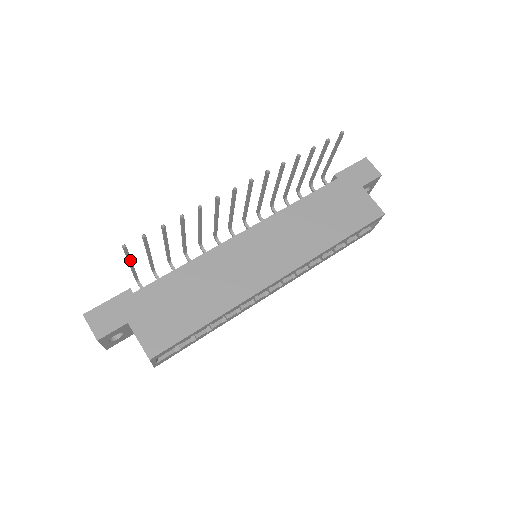
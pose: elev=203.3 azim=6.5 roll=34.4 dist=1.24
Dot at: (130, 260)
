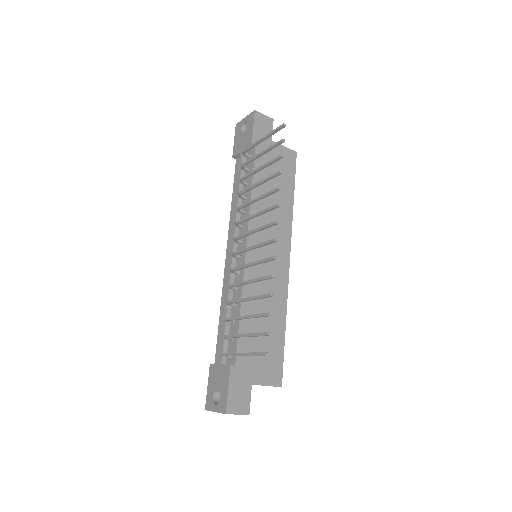
Dot at: (251, 354)
